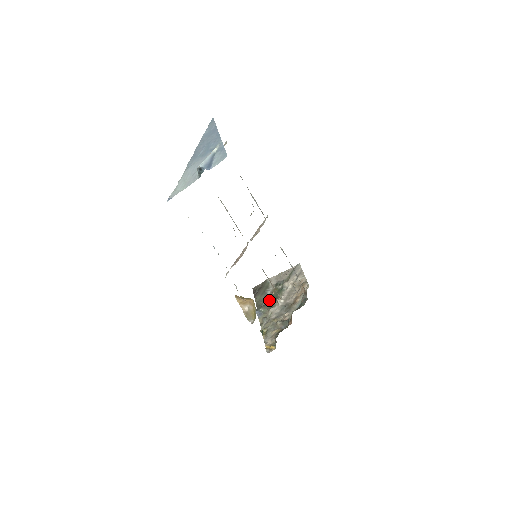
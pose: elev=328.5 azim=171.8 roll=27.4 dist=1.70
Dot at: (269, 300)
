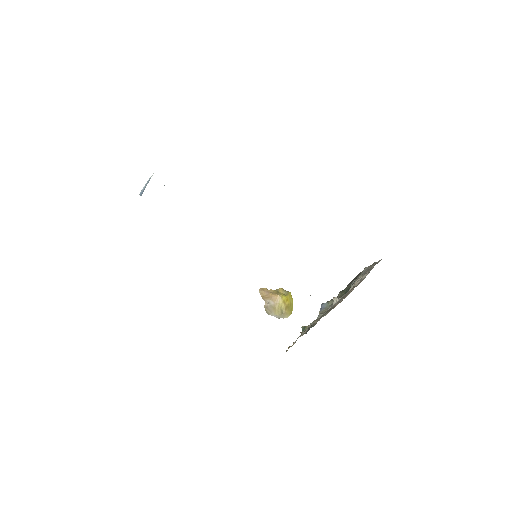
Dot at: (338, 295)
